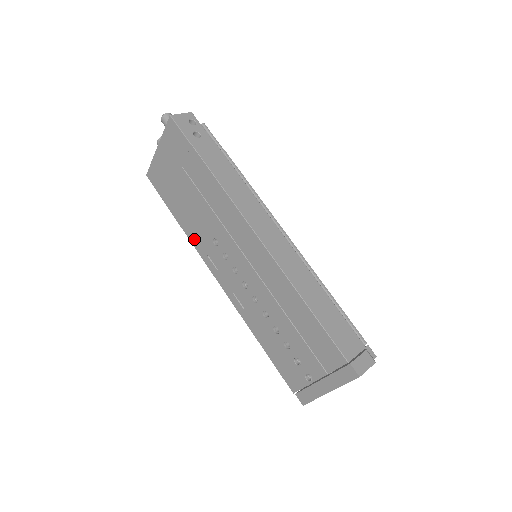
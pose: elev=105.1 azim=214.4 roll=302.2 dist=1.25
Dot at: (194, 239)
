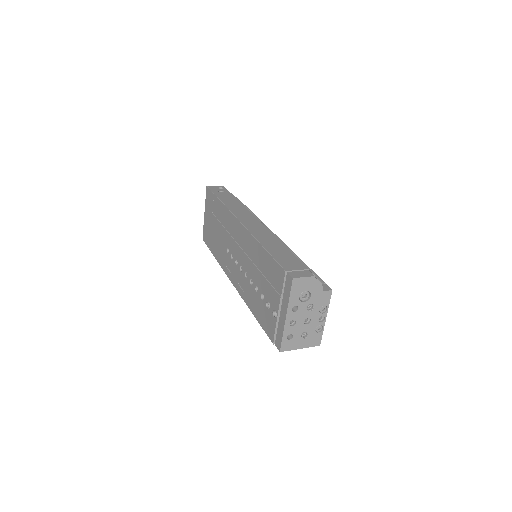
Dot at: (221, 262)
